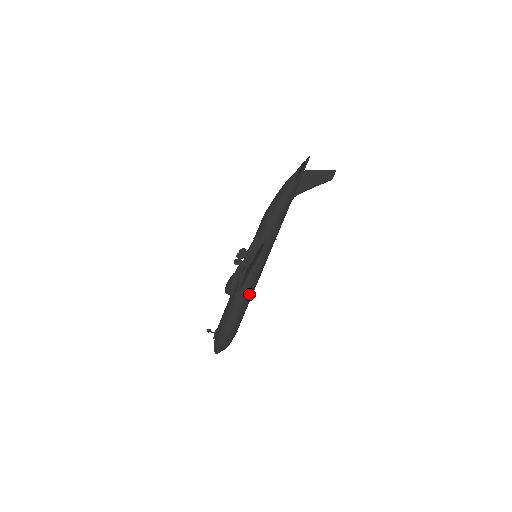
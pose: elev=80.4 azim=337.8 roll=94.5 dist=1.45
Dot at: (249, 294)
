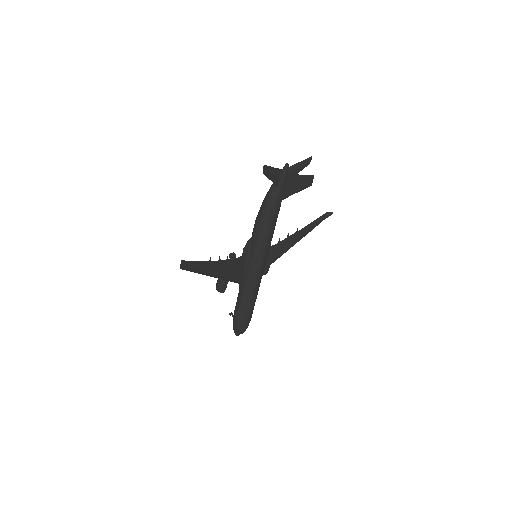
Dot at: (249, 291)
